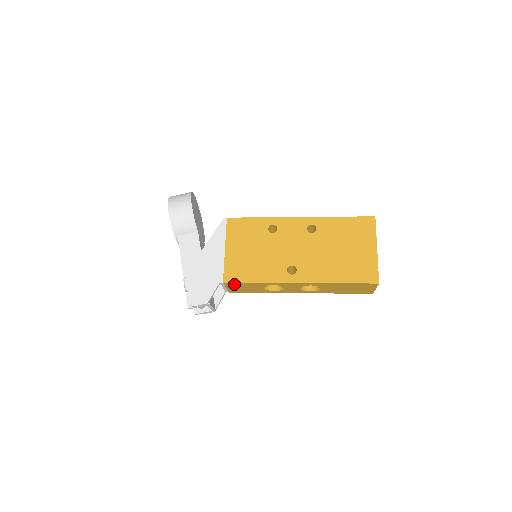
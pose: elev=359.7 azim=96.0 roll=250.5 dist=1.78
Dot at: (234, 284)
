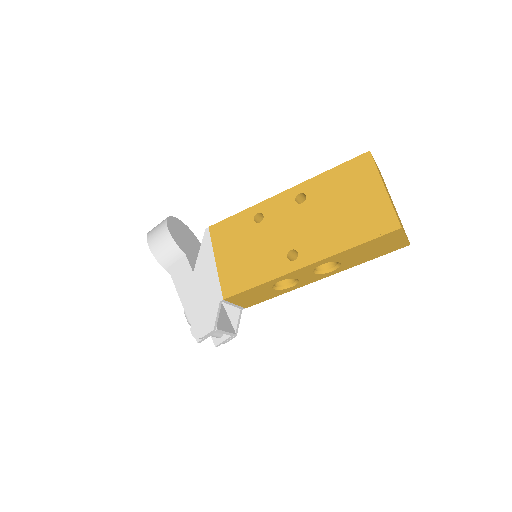
Dot at: (237, 297)
